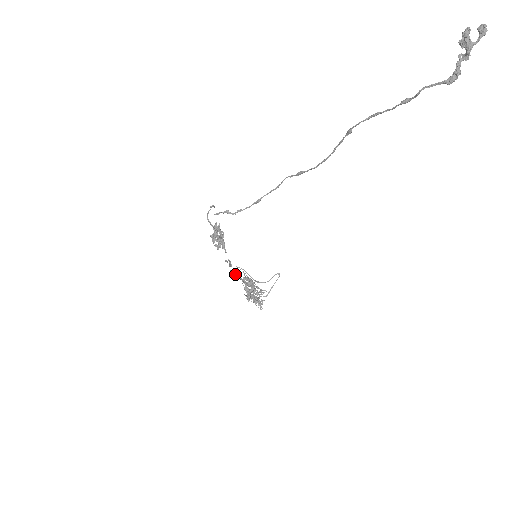
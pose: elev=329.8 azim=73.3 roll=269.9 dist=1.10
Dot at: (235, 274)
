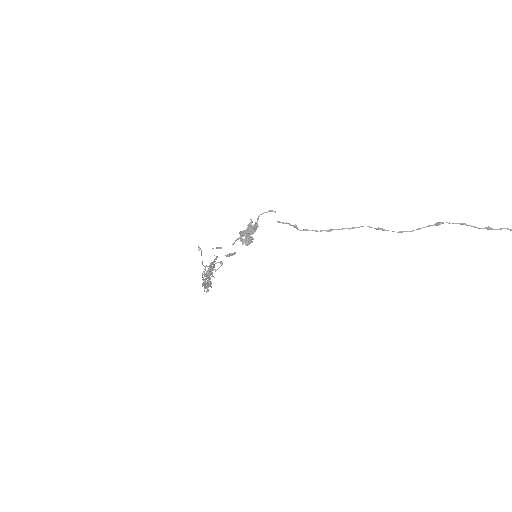
Dot at: occluded
